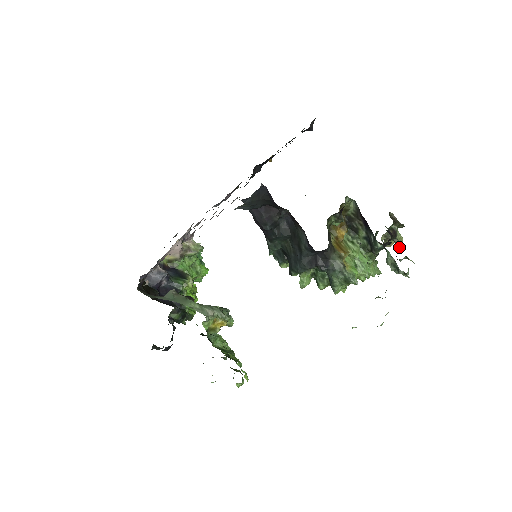
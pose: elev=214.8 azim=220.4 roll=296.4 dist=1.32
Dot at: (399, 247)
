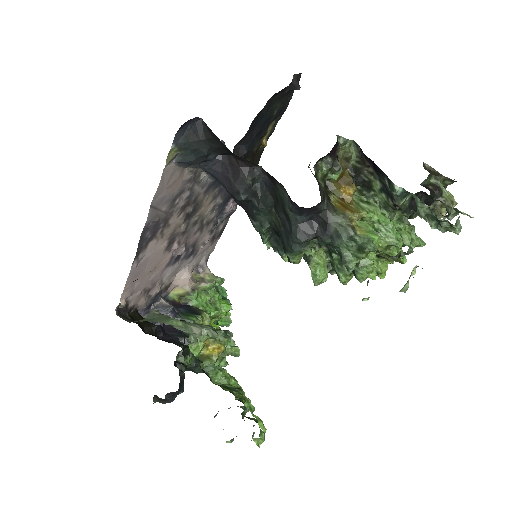
Dot at: (449, 207)
